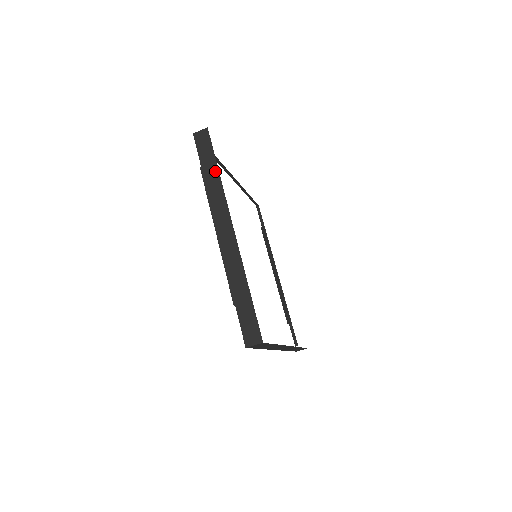
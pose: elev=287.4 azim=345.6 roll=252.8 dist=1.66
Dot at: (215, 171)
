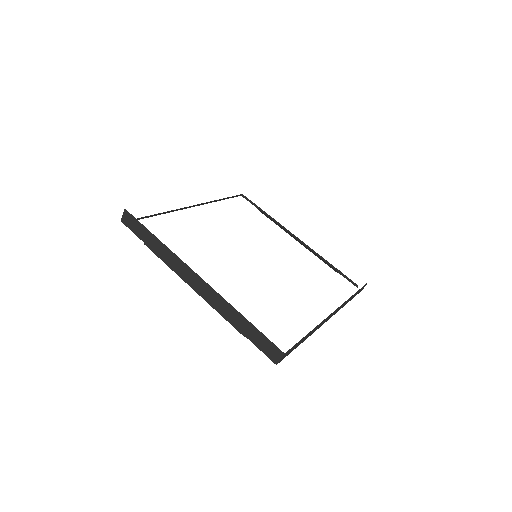
Dot at: (155, 240)
